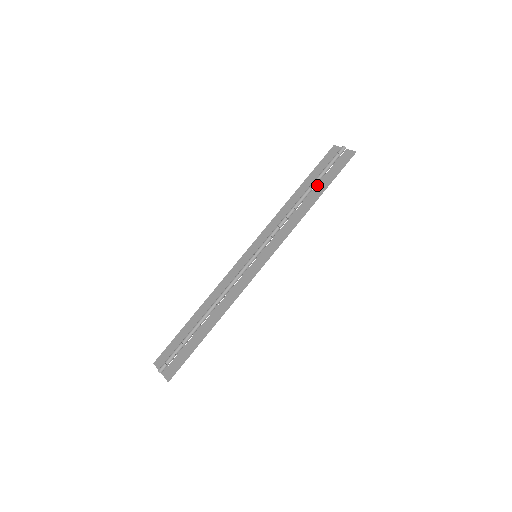
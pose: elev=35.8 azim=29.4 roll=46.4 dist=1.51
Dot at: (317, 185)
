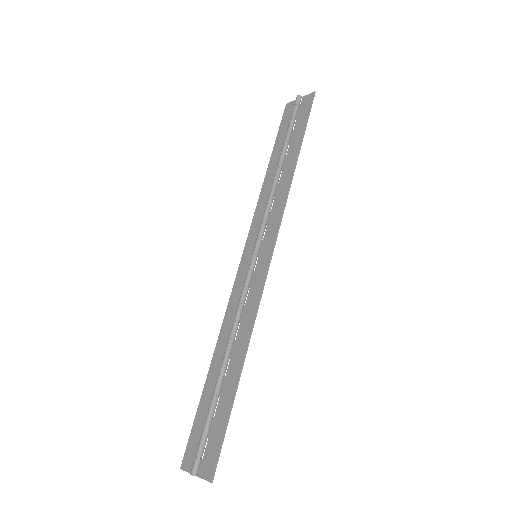
Dot at: (289, 146)
